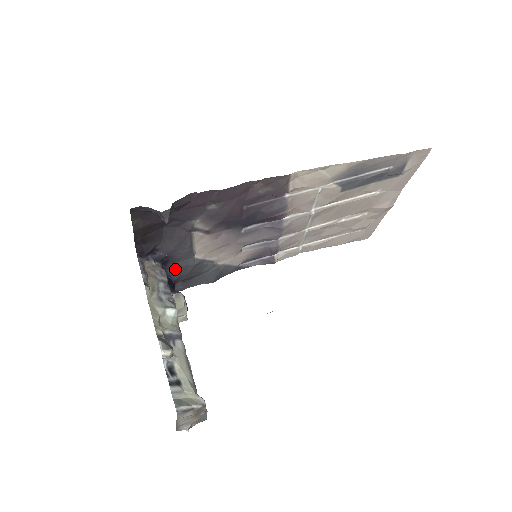
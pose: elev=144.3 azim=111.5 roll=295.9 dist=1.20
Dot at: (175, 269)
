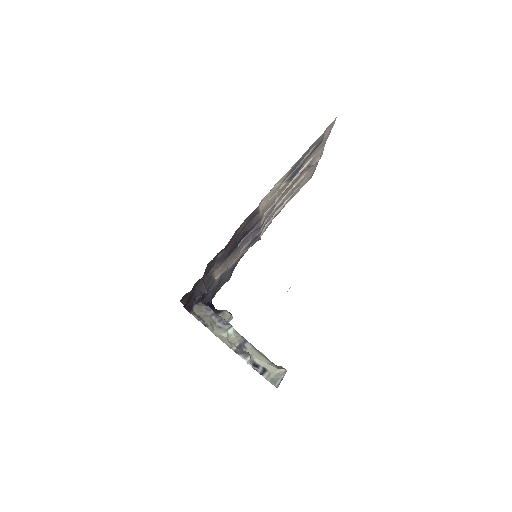
Dot at: (208, 295)
